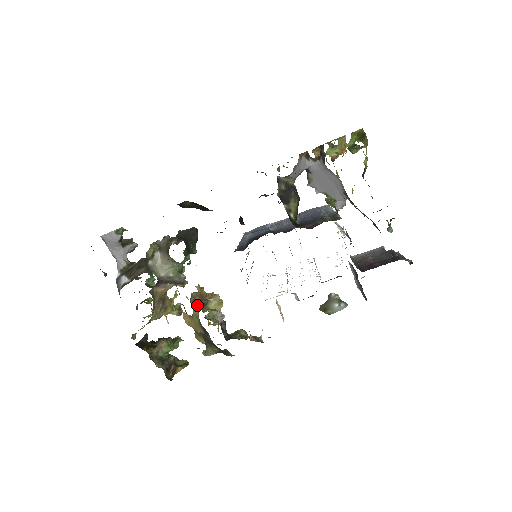
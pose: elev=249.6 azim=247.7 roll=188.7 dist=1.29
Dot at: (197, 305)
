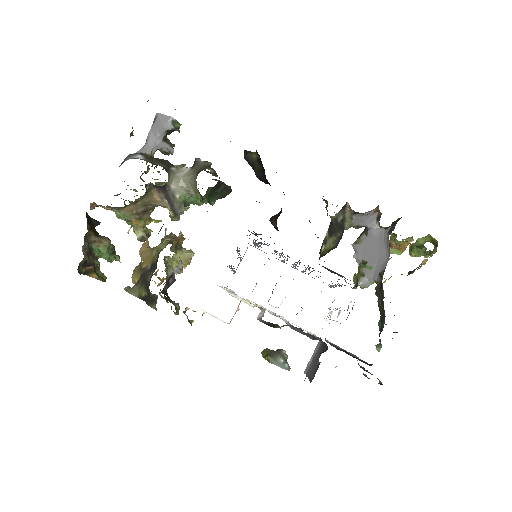
Dot at: (172, 238)
